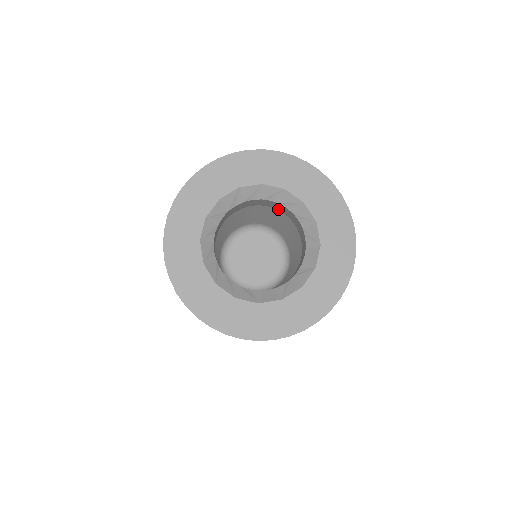
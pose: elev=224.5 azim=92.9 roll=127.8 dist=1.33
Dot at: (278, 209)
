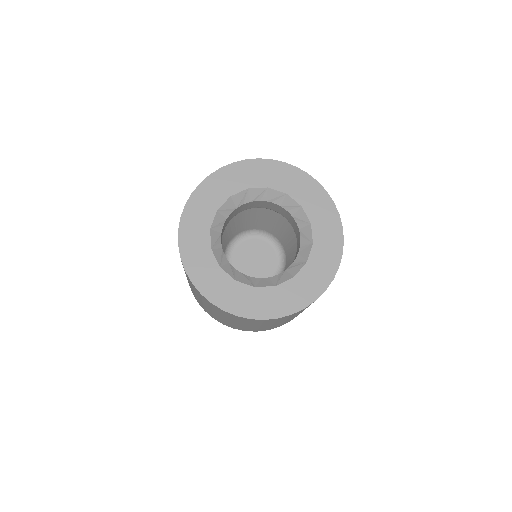
Dot at: (279, 212)
